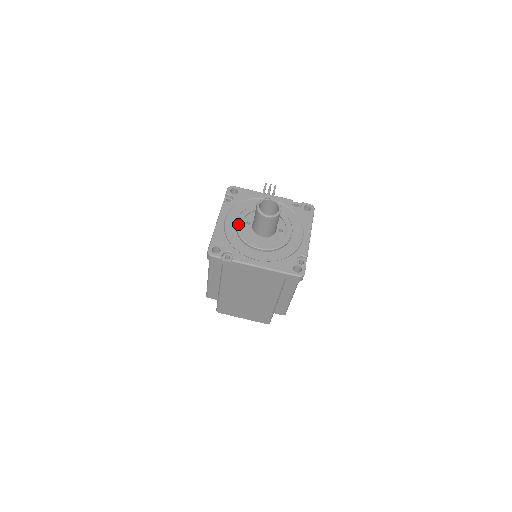
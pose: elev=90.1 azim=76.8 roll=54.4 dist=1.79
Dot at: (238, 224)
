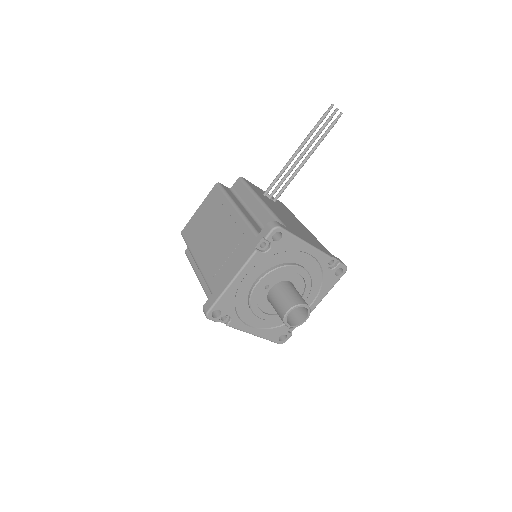
Dot at: (256, 289)
